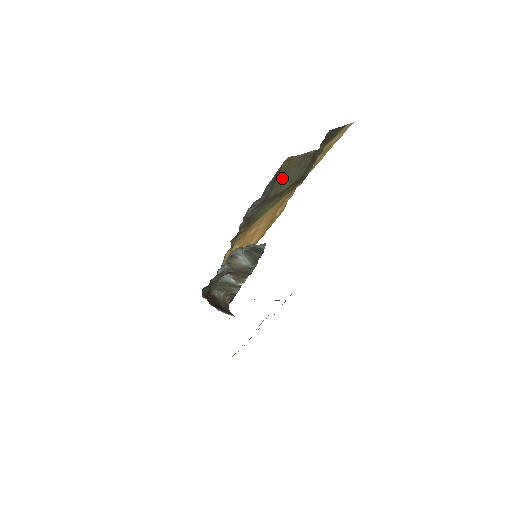
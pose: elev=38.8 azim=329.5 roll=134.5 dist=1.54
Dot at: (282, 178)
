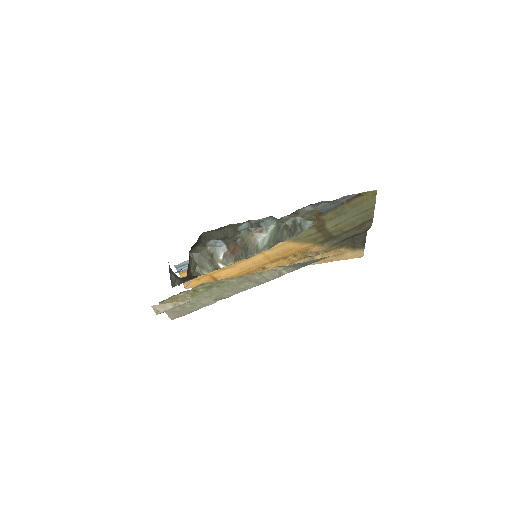
Dot at: (348, 208)
